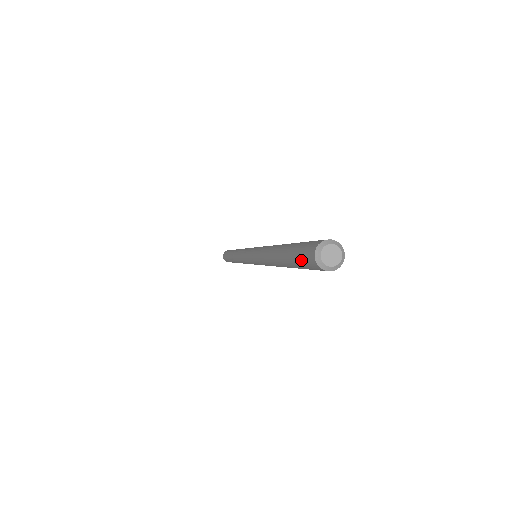
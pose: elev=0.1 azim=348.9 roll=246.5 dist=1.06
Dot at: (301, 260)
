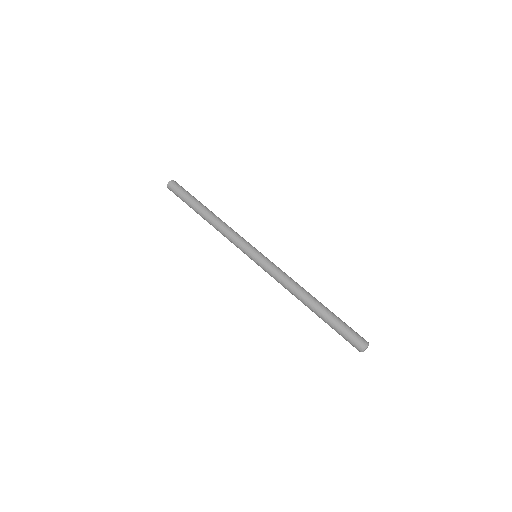
Dot at: (346, 340)
